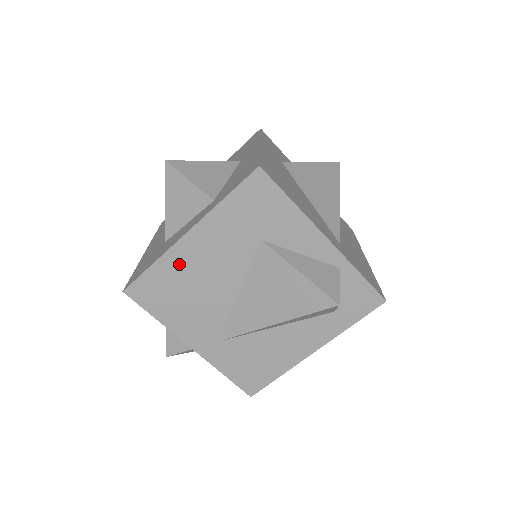
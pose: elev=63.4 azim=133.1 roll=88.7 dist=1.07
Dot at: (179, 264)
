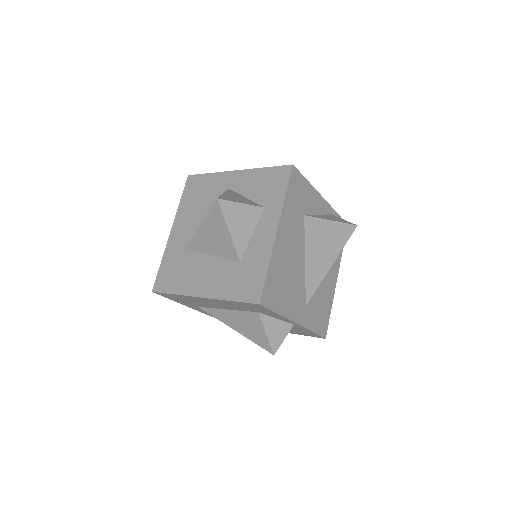
Dot at: (279, 258)
